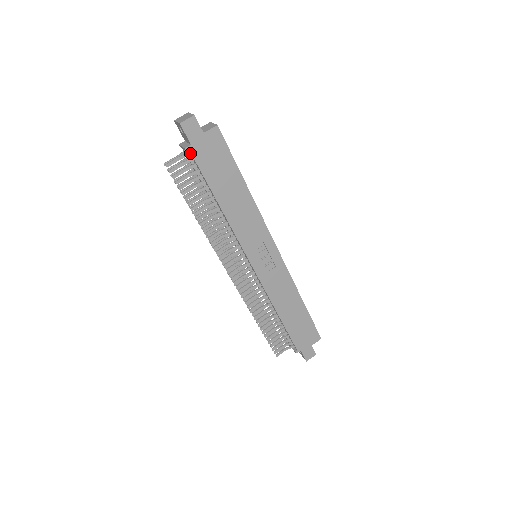
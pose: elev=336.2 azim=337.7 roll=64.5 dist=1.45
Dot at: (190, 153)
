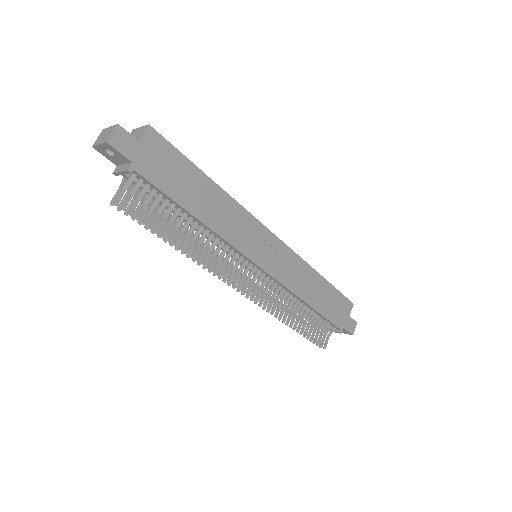
Dot at: (135, 174)
